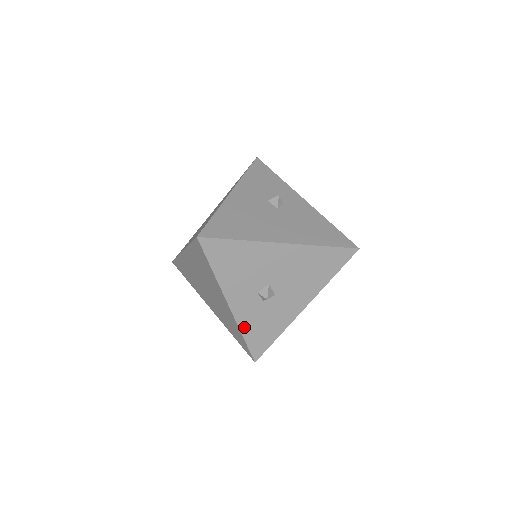
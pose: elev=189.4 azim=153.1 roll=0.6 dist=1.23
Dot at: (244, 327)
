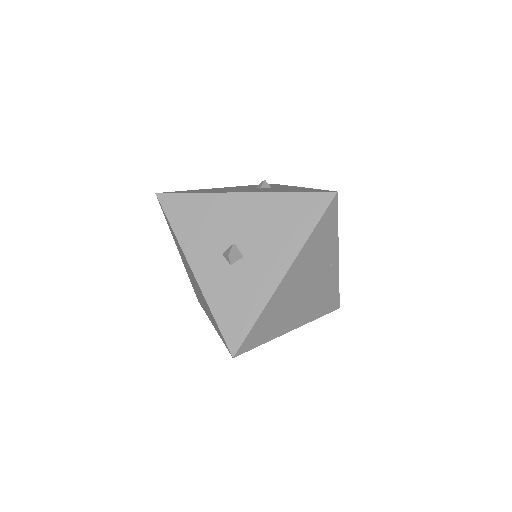
Dot at: (213, 302)
